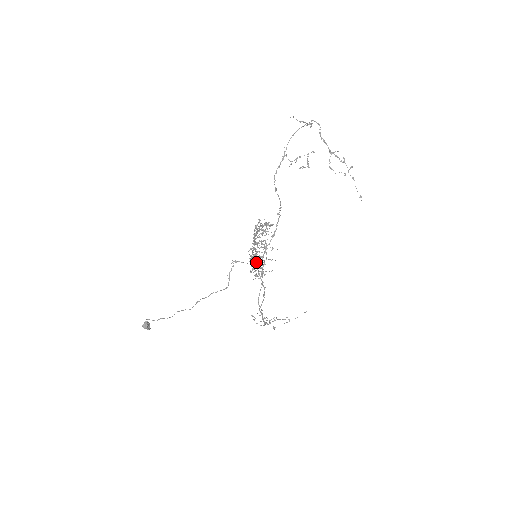
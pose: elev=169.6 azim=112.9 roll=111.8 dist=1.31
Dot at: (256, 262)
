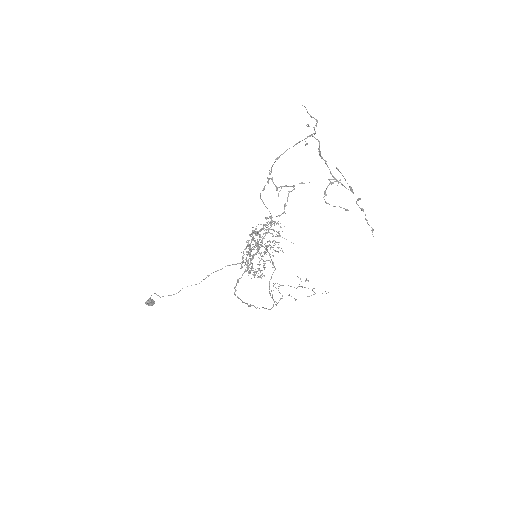
Dot at: (265, 252)
